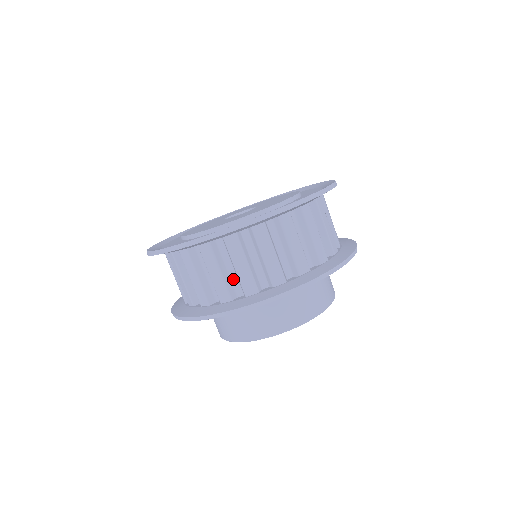
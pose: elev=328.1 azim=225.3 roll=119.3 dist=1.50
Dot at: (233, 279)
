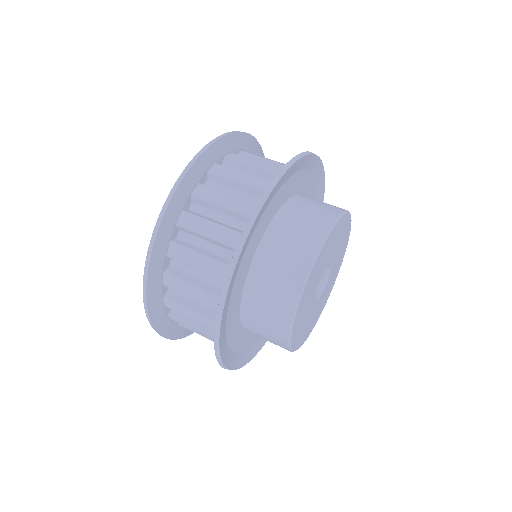
Dot at: (246, 199)
